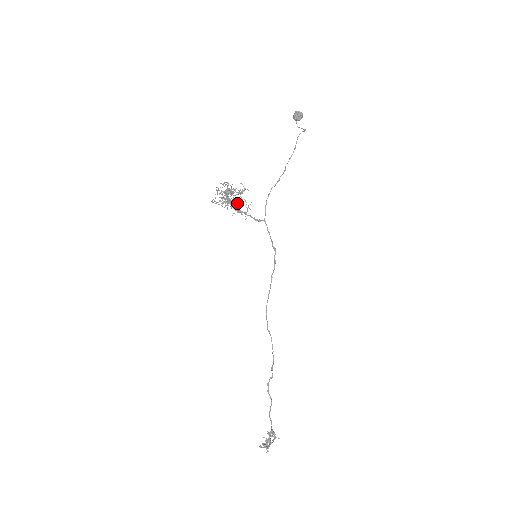
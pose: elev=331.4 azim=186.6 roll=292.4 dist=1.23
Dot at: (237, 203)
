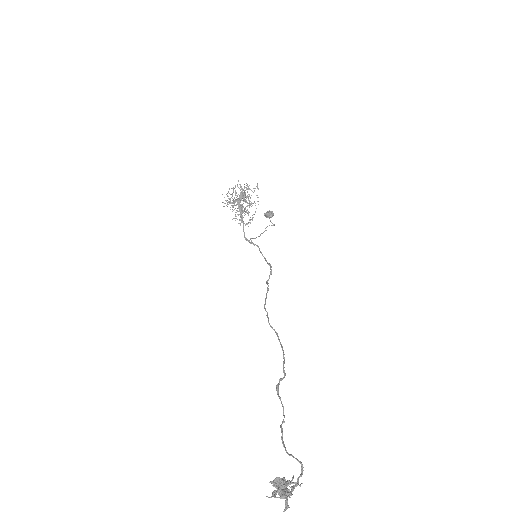
Dot at: (244, 209)
